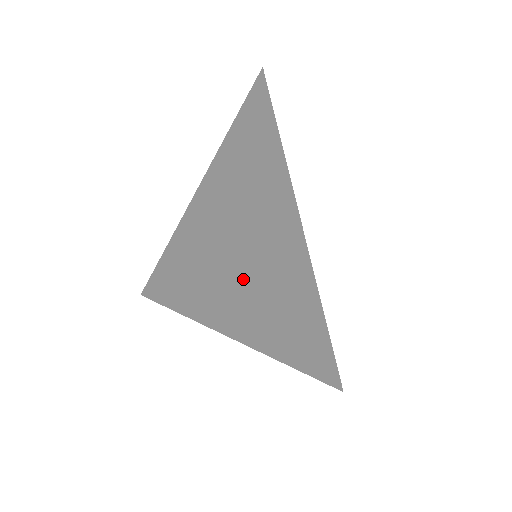
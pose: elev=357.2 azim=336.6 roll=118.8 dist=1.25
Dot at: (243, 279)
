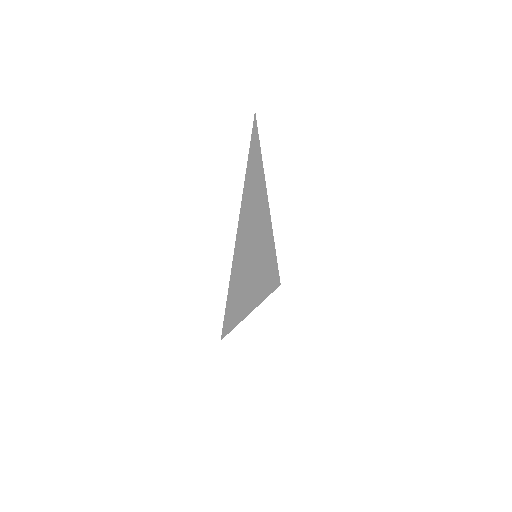
Dot at: (252, 276)
